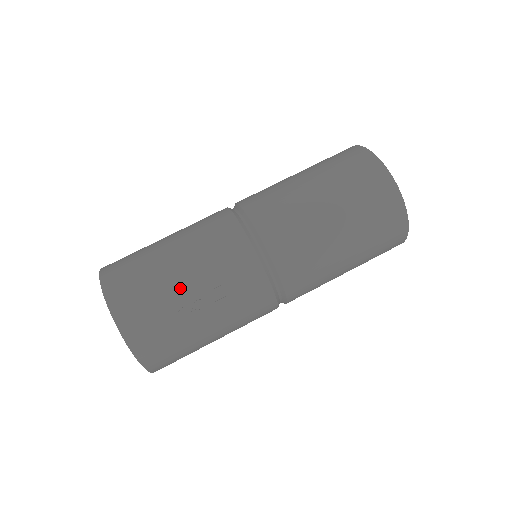
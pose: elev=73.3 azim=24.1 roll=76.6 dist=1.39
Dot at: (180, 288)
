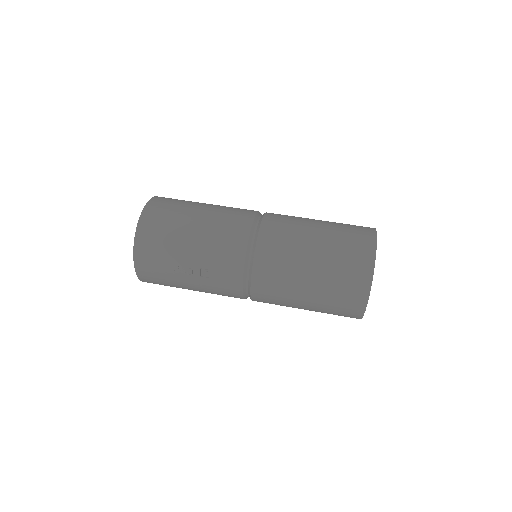
Dot at: (184, 254)
